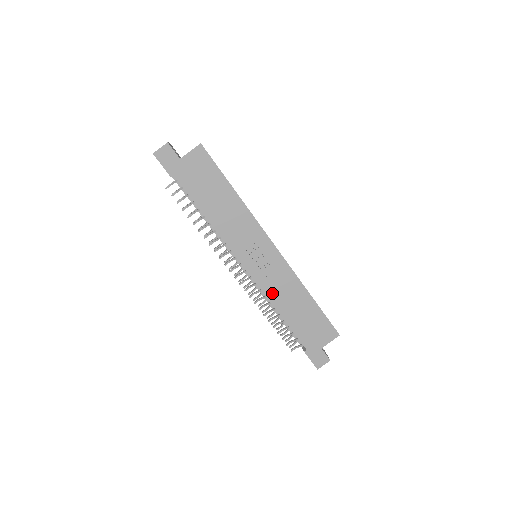
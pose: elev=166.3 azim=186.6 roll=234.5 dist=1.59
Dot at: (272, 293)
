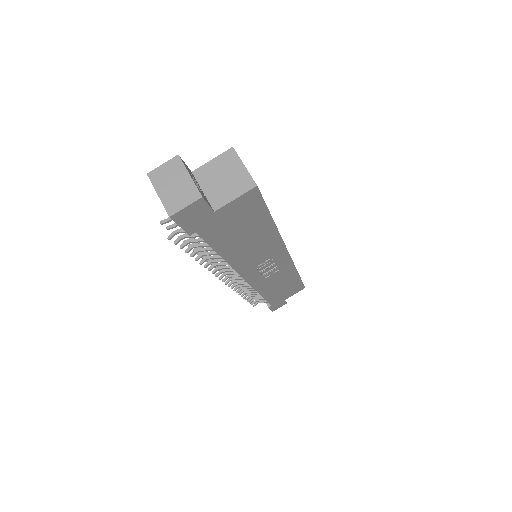
Dot at: (263, 287)
